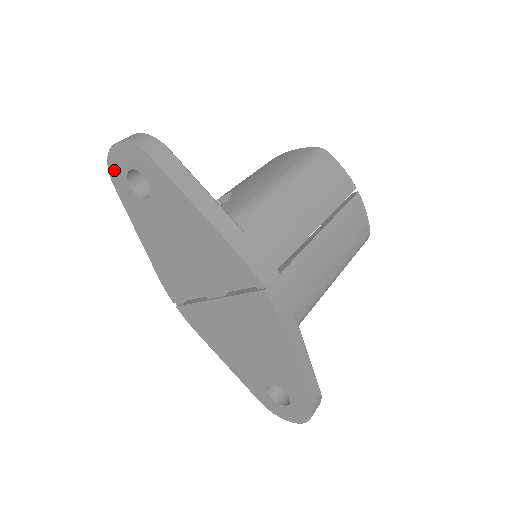
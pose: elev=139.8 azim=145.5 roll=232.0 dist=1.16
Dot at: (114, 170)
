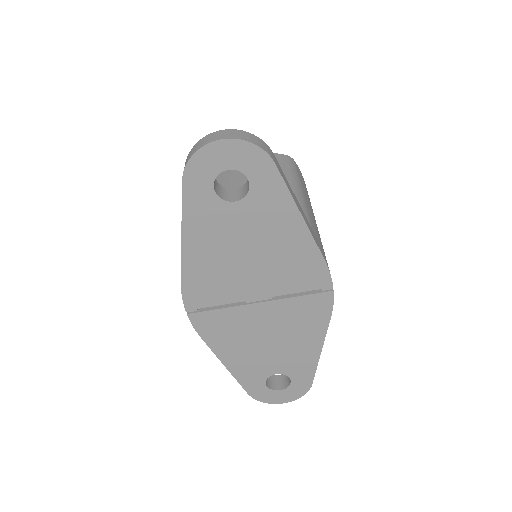
Dot at: (198, 165)
